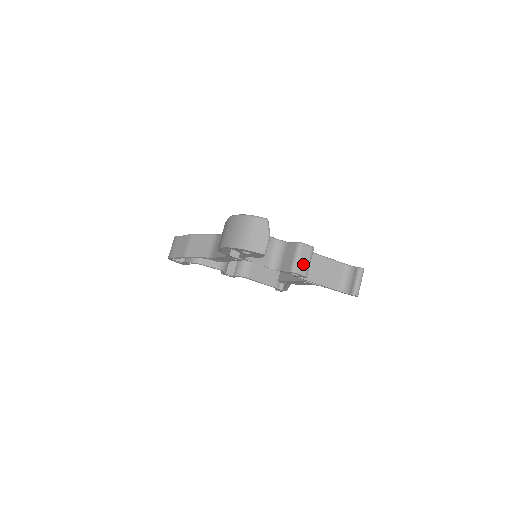
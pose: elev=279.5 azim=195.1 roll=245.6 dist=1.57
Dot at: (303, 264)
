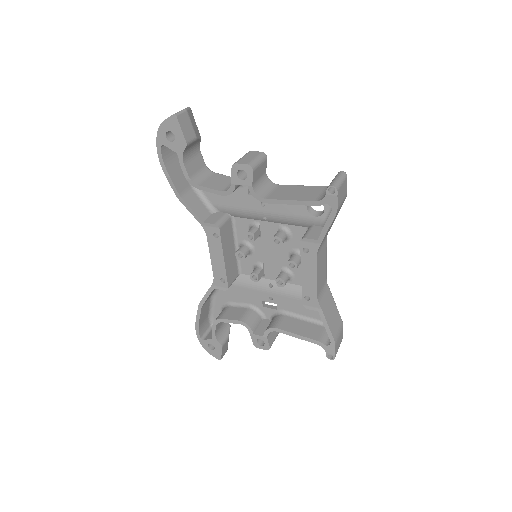
Dot at: (247, 159)
